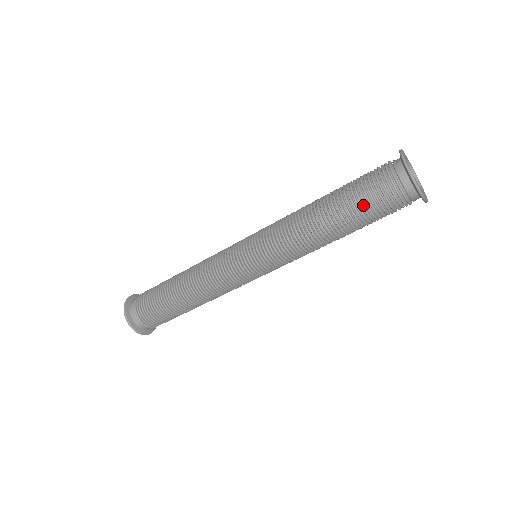
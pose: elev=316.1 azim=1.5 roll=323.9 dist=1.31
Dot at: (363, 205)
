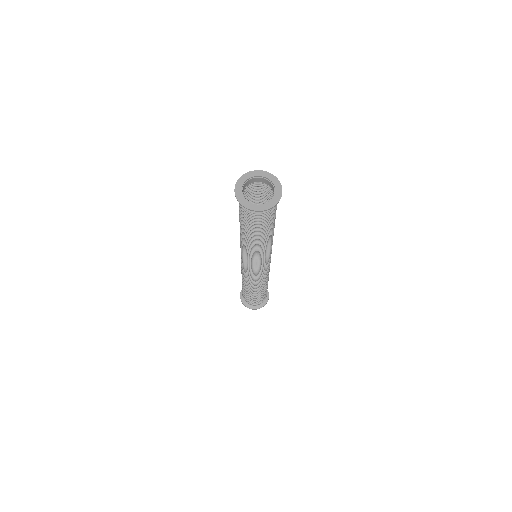
Dot at: (245, 224)
